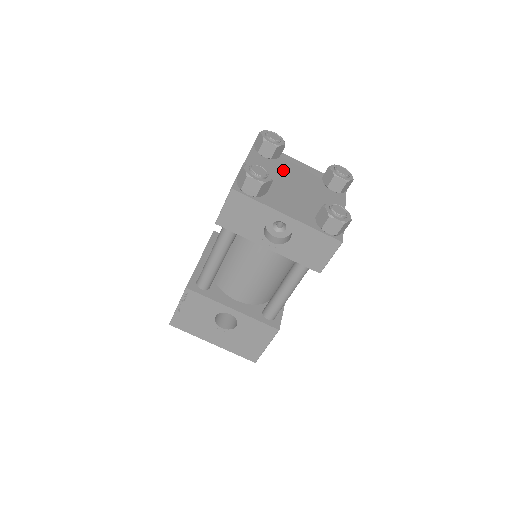
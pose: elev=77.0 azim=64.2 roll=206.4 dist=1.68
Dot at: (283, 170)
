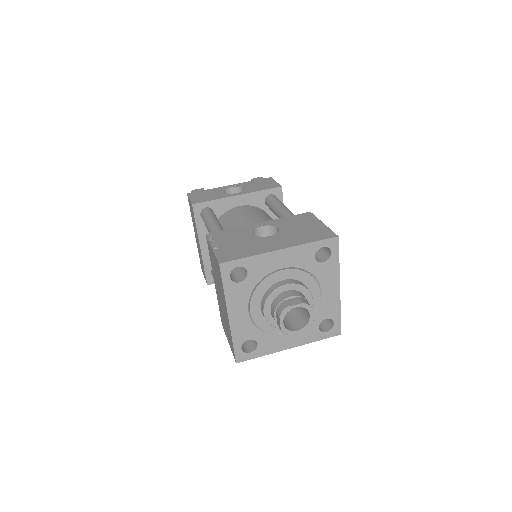
Dot at: occluded
